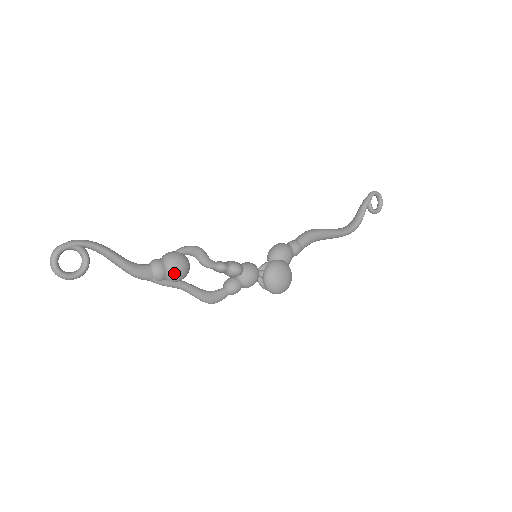
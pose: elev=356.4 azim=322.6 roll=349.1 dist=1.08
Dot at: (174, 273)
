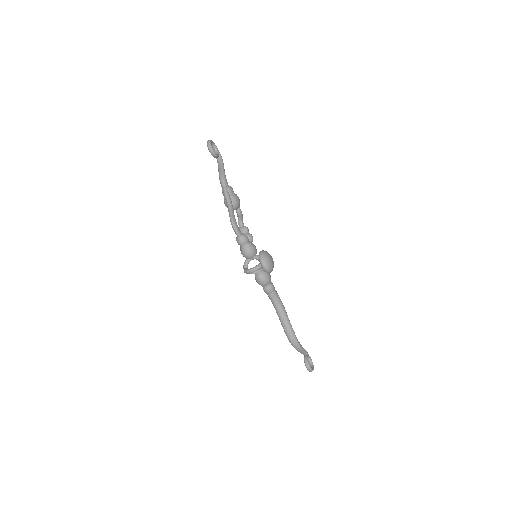
Dot at: (235, 195)
